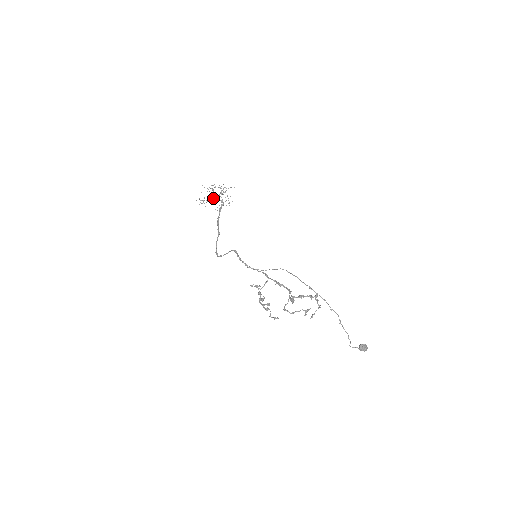
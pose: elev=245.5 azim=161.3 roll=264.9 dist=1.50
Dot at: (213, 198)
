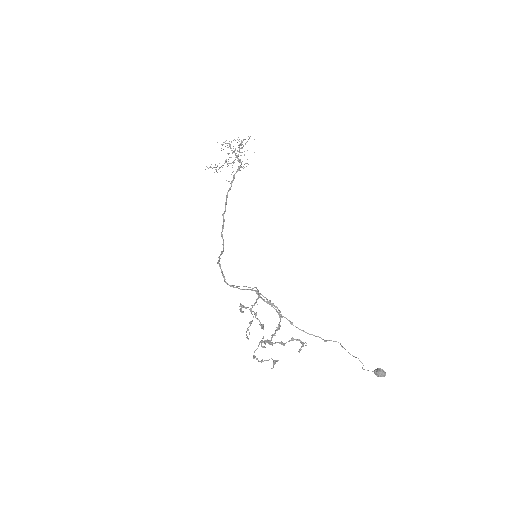
Dot at: (230, 157)
